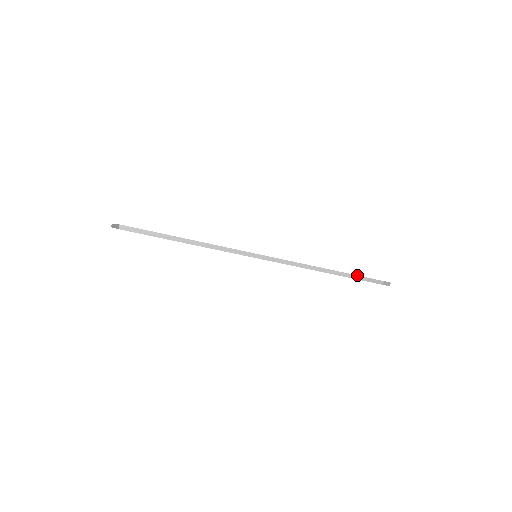
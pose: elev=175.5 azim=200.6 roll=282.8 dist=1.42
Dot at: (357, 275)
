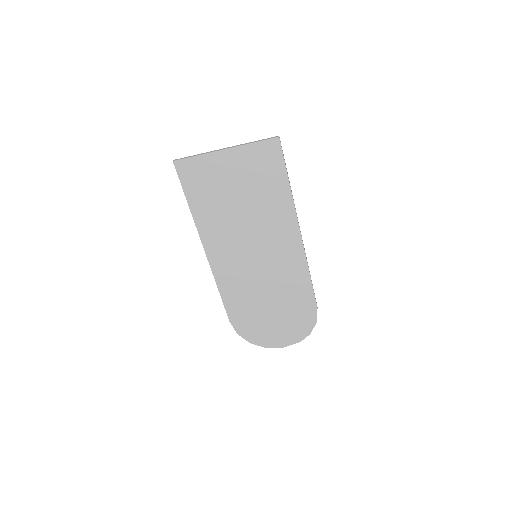
Dot at: occluded
